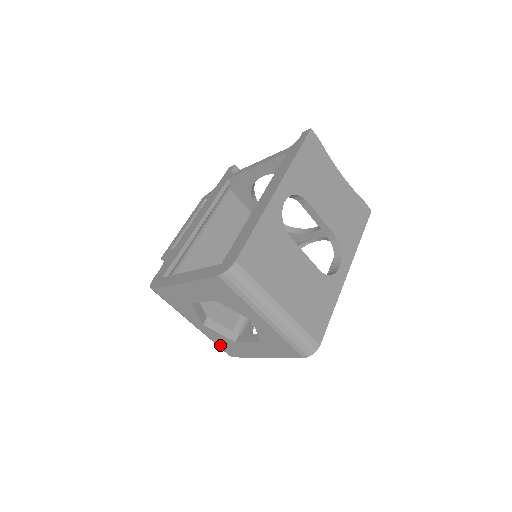
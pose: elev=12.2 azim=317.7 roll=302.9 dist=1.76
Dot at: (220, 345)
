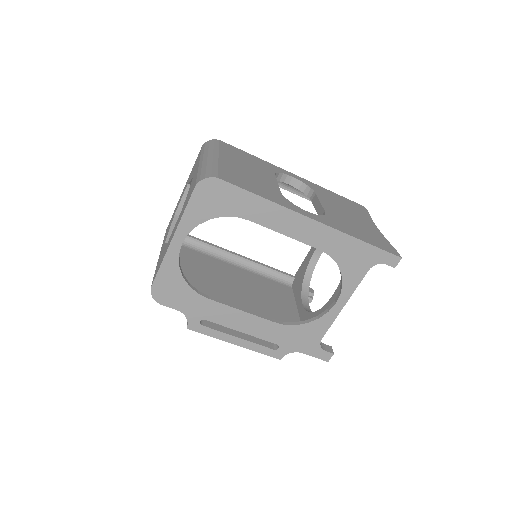
Dot at: occluded
